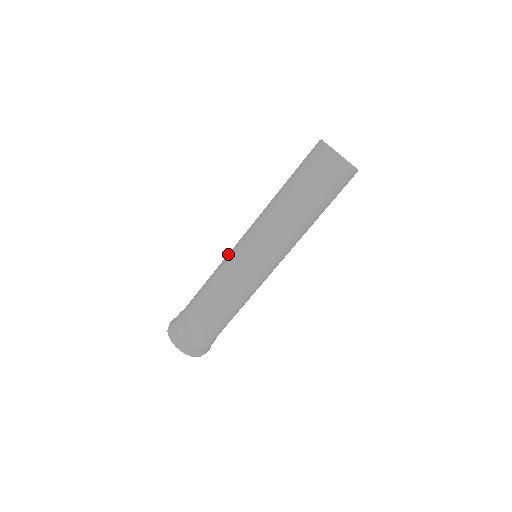
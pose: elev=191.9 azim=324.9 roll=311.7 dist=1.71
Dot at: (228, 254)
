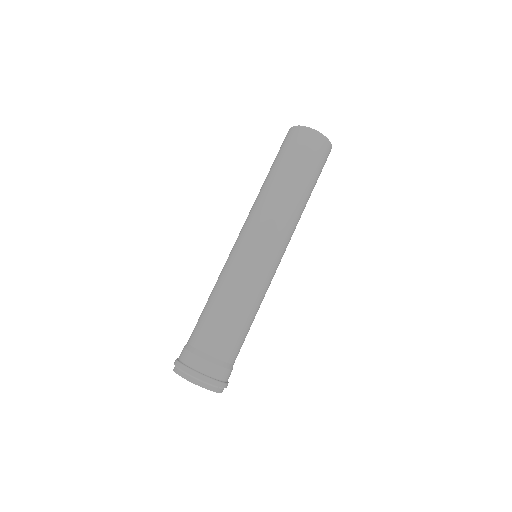
Dot at: (238, 263)
